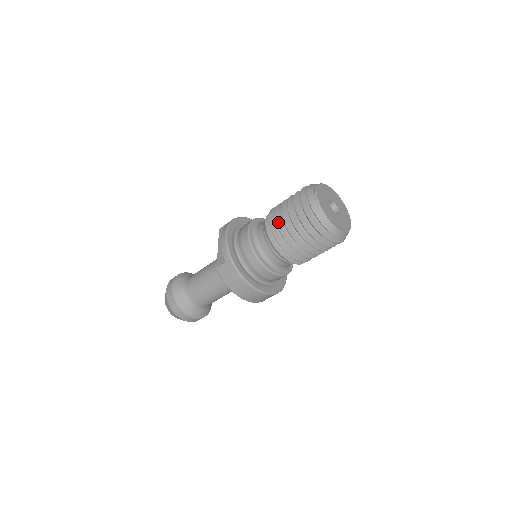
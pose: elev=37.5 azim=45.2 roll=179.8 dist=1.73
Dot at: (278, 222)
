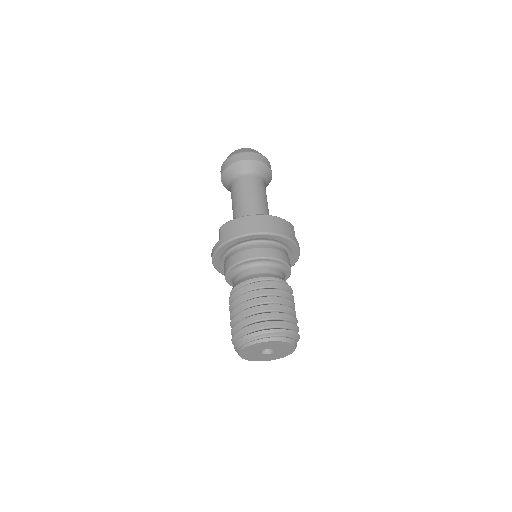
Dot at: occluded
